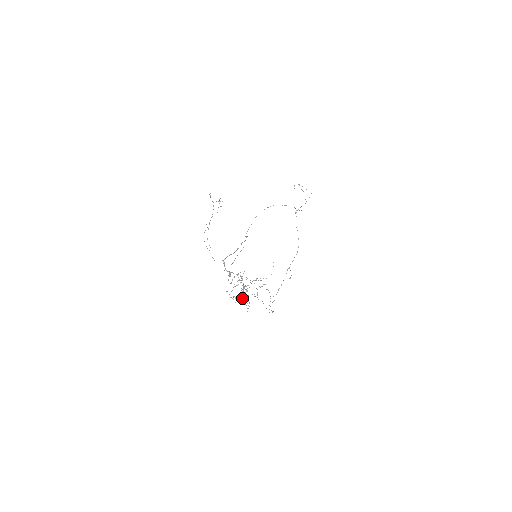
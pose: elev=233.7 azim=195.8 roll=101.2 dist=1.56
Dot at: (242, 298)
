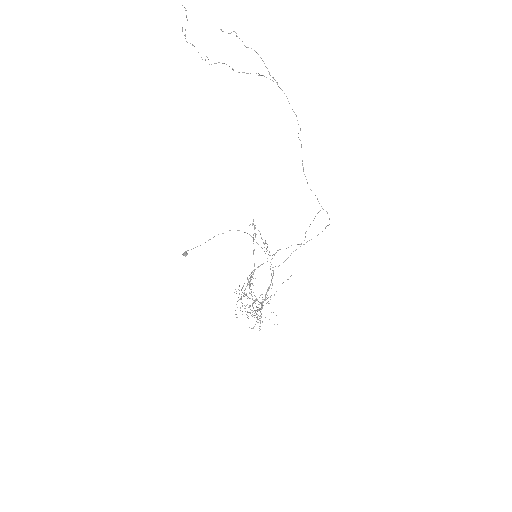
Dot at: occluded
